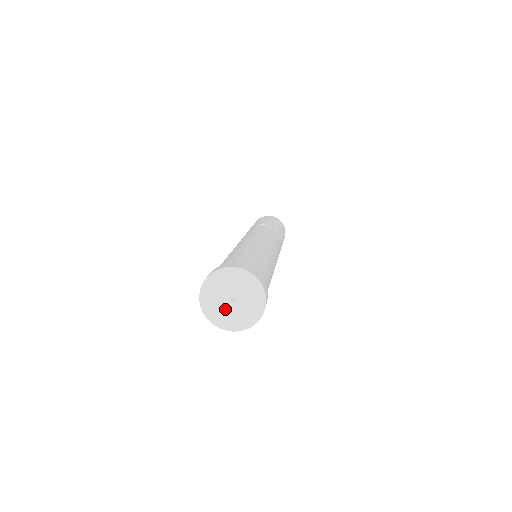
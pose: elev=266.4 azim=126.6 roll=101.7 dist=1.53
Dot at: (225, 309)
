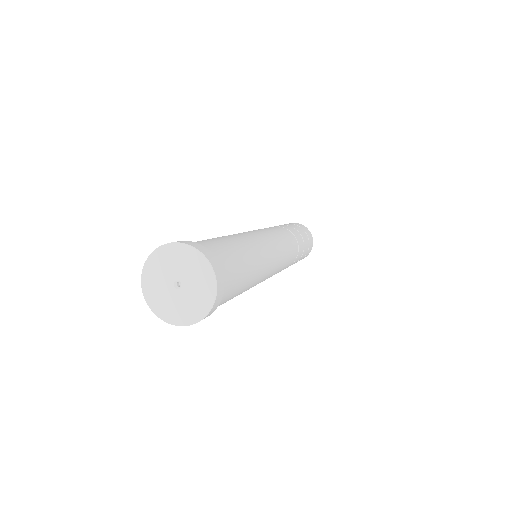
Dot at: (173, 299)
